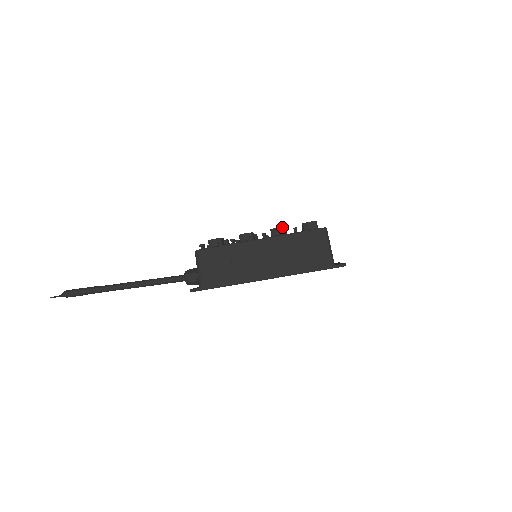
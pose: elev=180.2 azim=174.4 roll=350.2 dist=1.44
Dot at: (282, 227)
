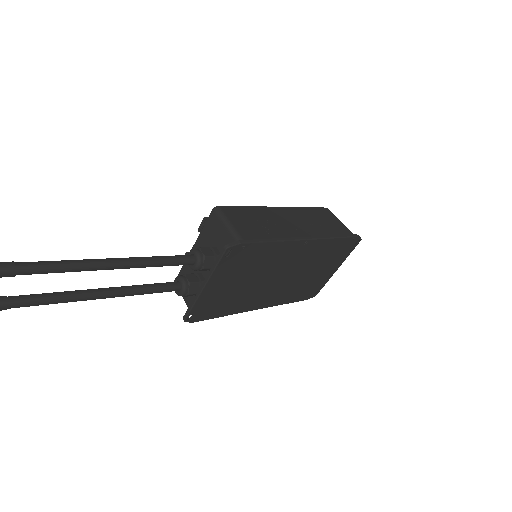
Dot at: occluded
